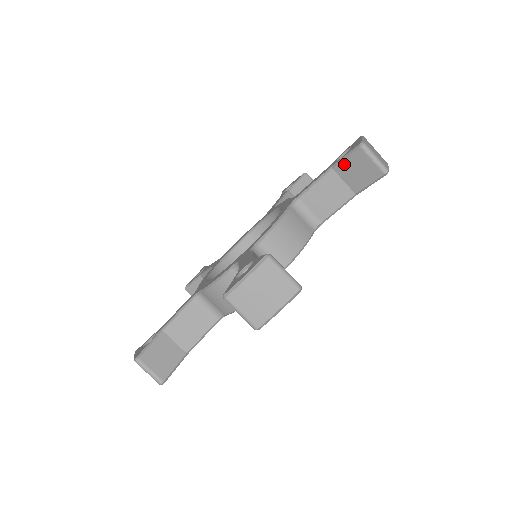
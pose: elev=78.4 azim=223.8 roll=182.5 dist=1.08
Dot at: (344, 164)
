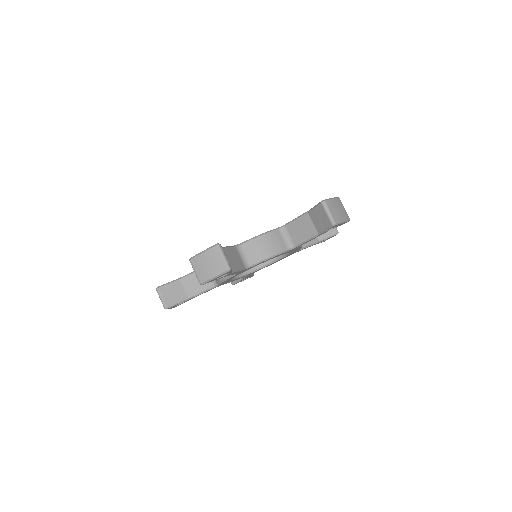
Dot at: (313, 211)
